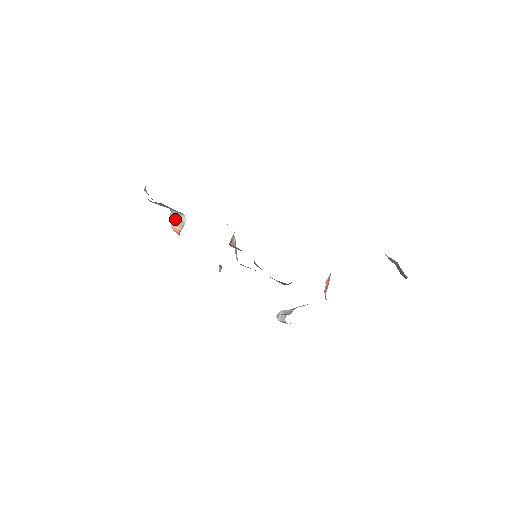
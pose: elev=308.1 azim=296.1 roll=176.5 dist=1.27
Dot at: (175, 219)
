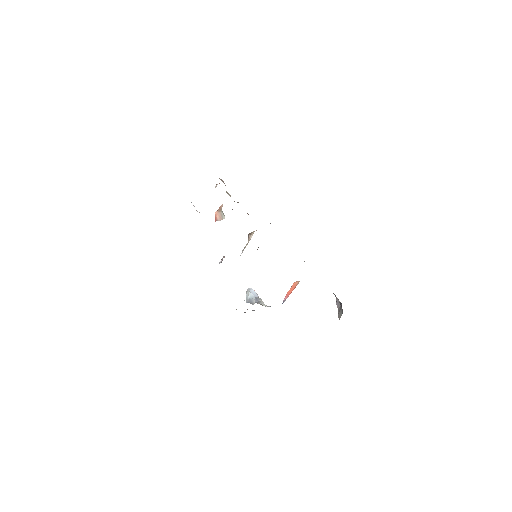
Dot at: (220, 211)
